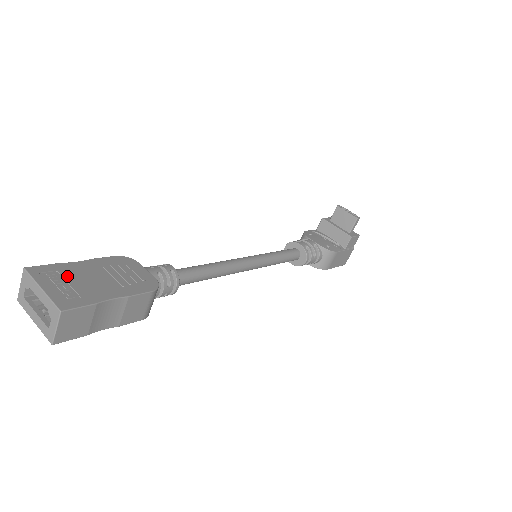
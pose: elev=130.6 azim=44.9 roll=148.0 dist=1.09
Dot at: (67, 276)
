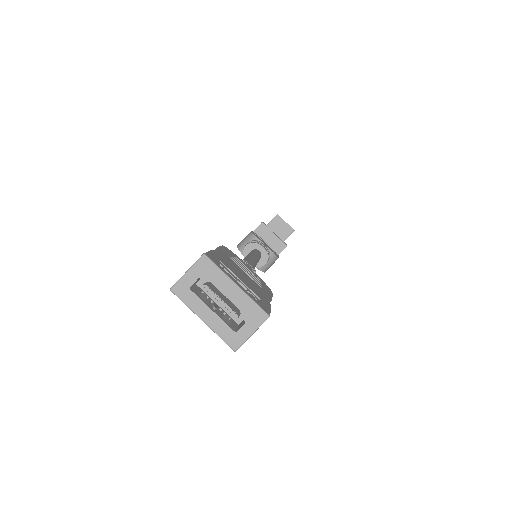
Dot at: (231, 269)
